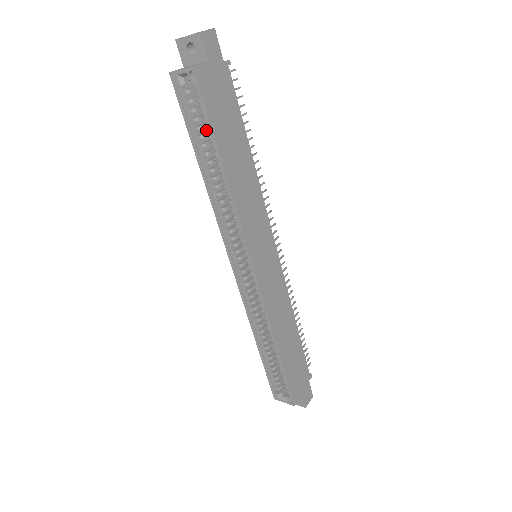
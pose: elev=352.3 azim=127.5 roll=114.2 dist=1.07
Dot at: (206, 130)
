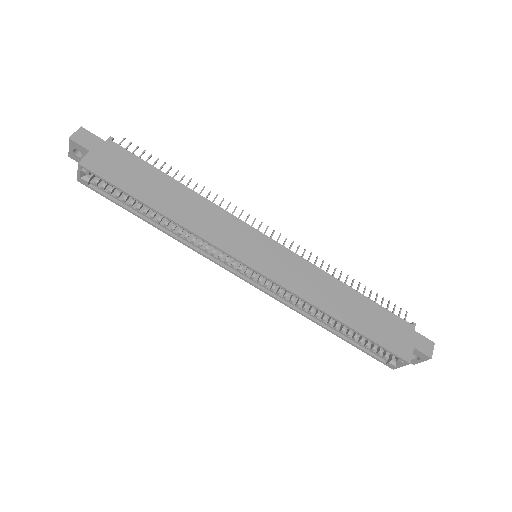
Dot at: occluded
